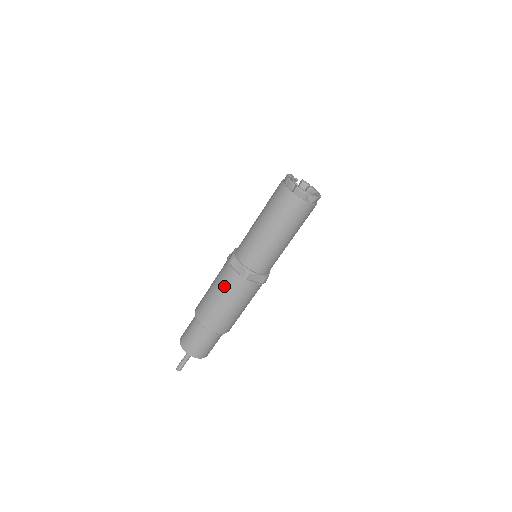
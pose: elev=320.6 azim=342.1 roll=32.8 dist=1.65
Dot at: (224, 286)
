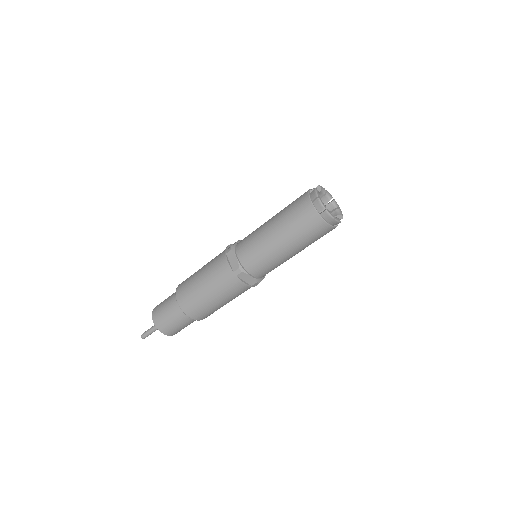
Dot at: (227, 293)
